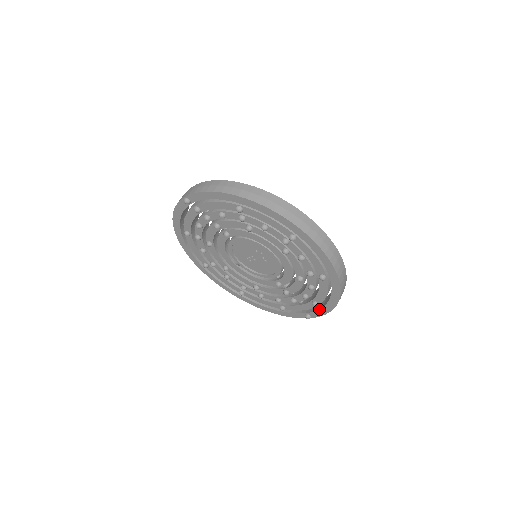
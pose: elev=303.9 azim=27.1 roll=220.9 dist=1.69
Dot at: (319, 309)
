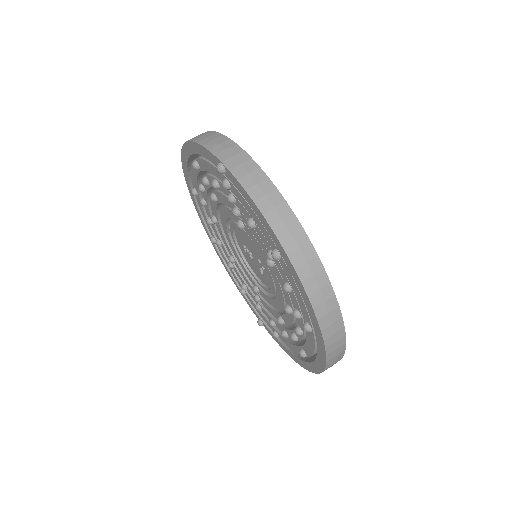
Dot at: occluded
